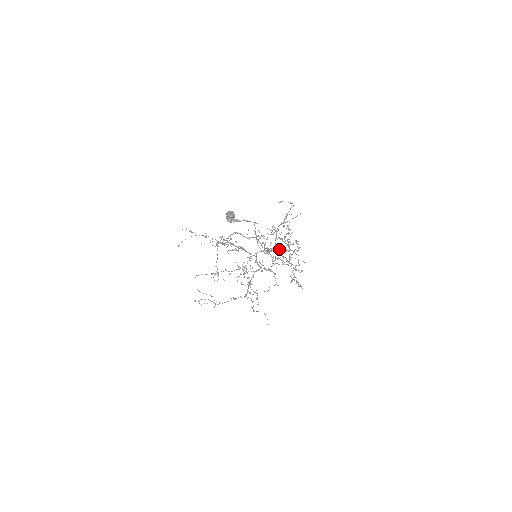
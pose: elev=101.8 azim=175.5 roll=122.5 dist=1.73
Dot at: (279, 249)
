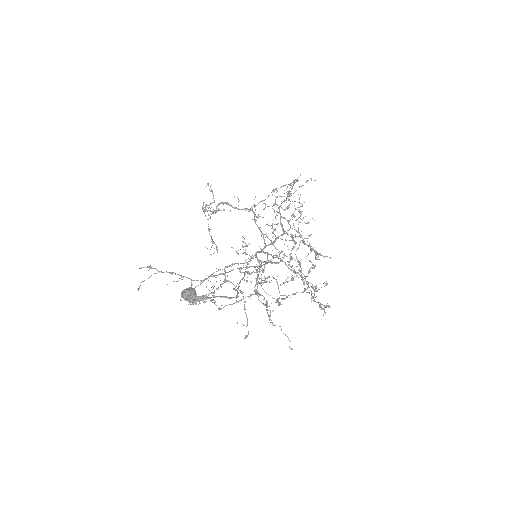
Dot at: occluded
